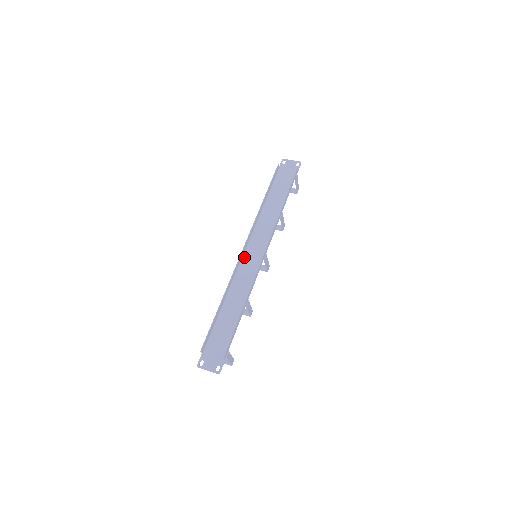
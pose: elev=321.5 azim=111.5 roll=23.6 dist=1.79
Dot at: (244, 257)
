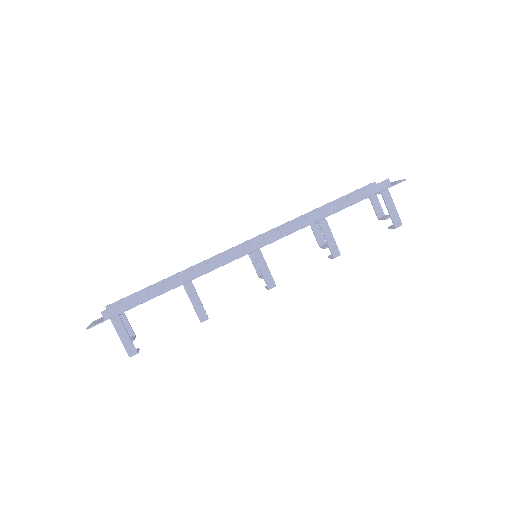
Dot at: occluded
